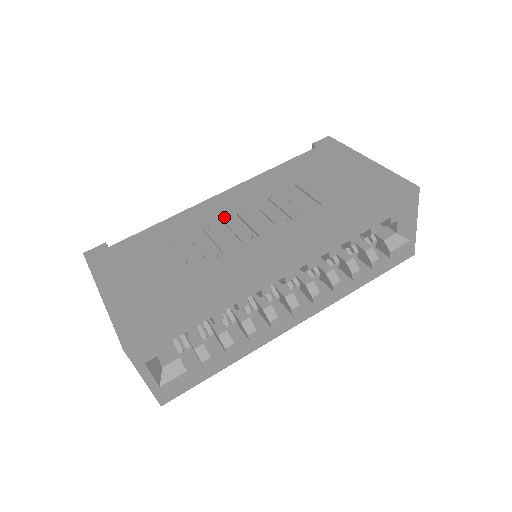
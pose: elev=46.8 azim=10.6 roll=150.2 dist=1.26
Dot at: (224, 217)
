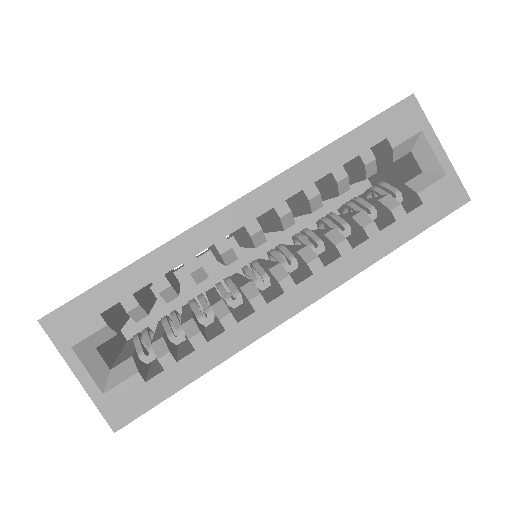
Dot at: occluded
